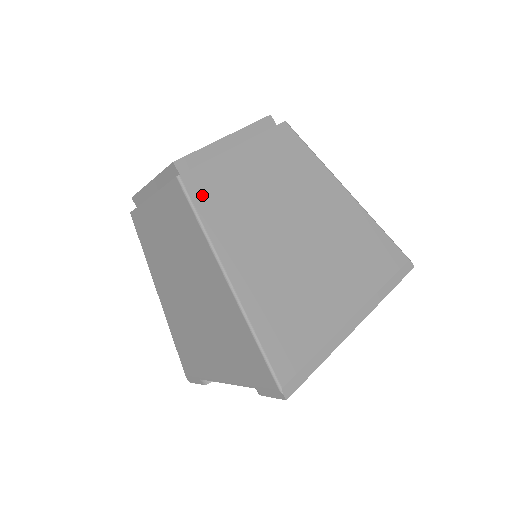
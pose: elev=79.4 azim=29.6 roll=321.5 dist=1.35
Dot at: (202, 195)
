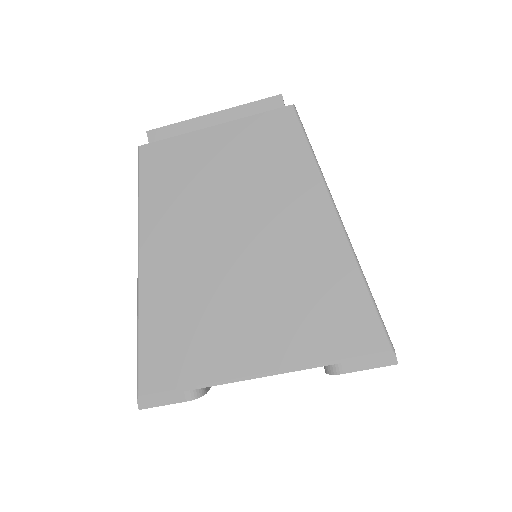
Dot at: occluded
